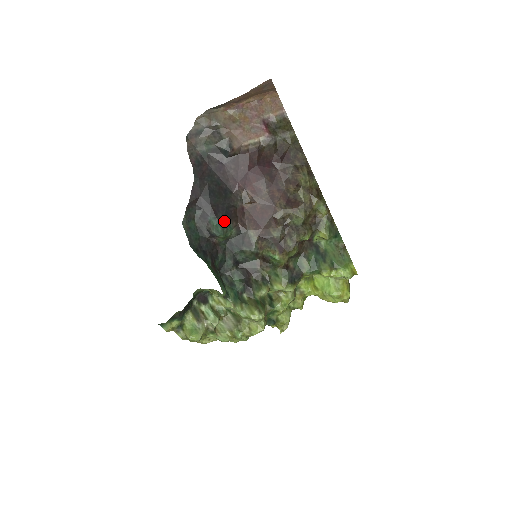
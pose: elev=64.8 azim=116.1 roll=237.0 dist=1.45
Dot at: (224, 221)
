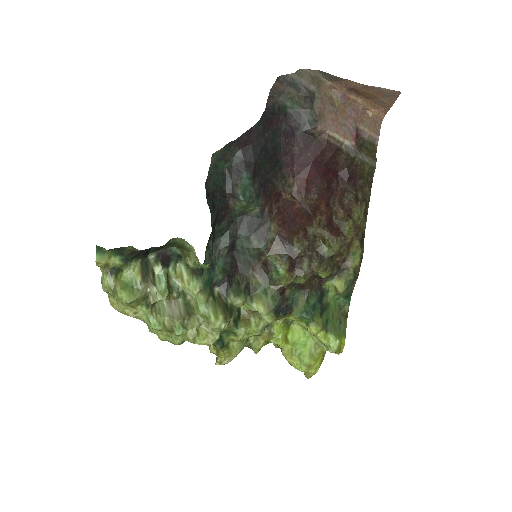
Dot at: (257, 190)
